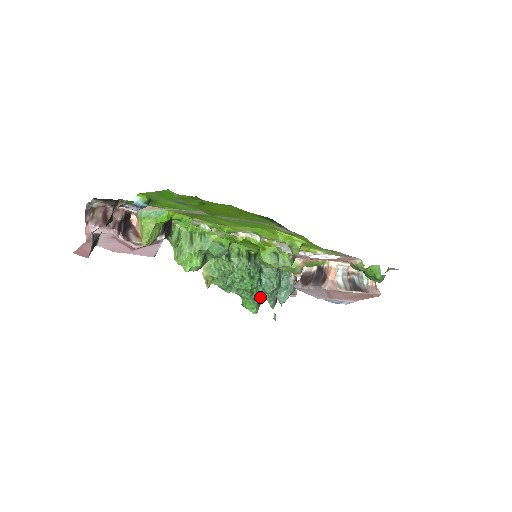
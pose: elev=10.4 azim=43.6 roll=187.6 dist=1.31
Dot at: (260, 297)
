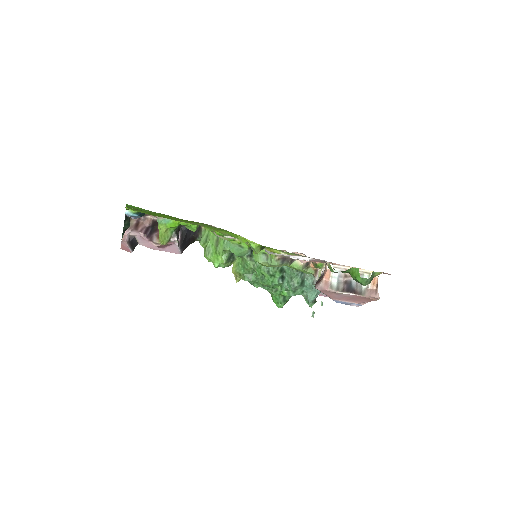
Dot at: (285, 294)
